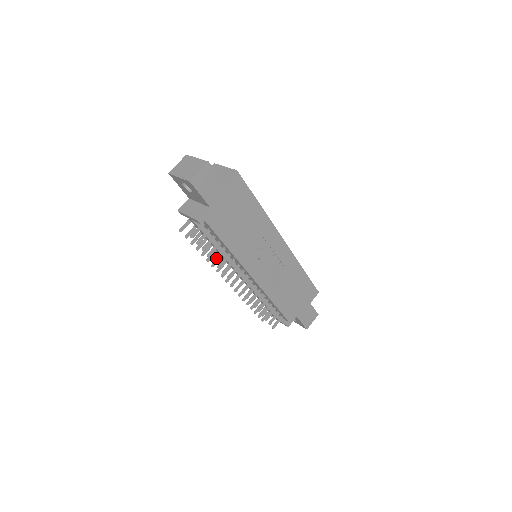
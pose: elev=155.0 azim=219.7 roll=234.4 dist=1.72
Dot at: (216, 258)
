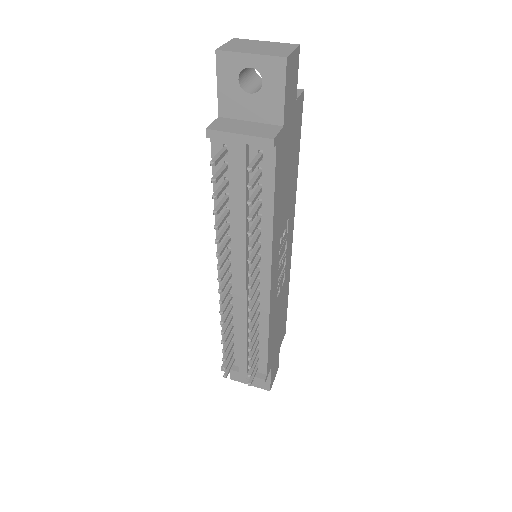
Dot at: (253, 229)
